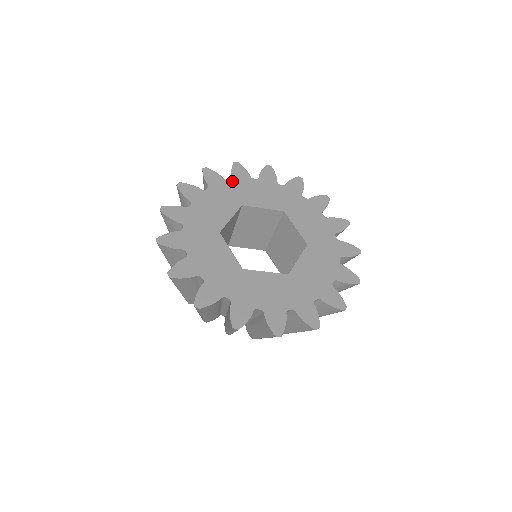
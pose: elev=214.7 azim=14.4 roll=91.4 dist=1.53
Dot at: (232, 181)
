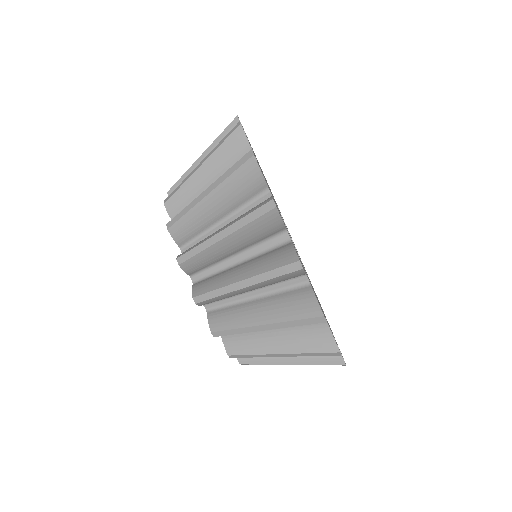
Dot at: (253, 151)
